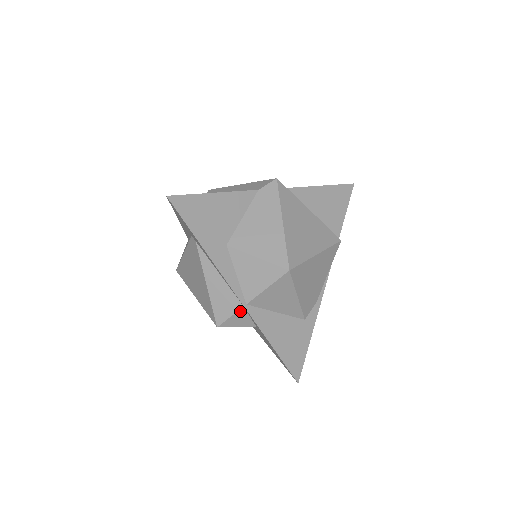
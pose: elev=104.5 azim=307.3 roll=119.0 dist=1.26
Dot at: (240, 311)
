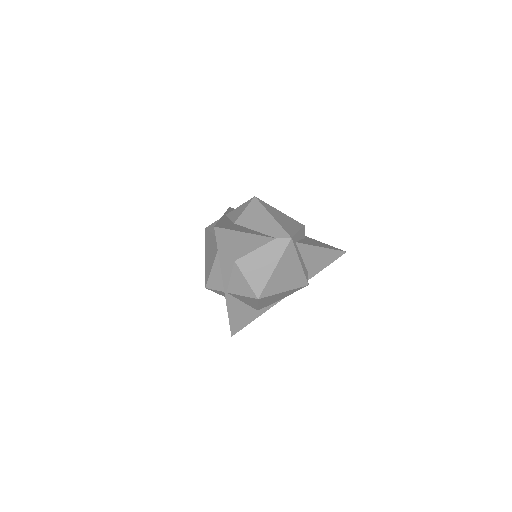
Dot at: (222, 292)
